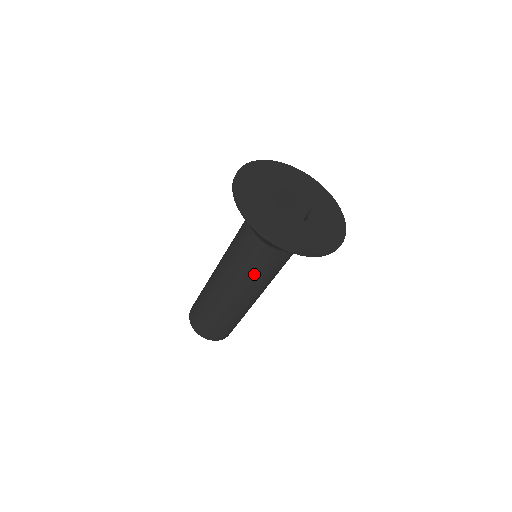
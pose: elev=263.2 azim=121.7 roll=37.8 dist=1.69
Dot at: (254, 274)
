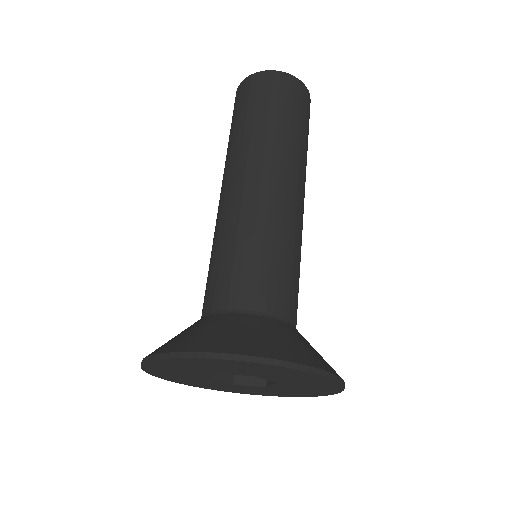
Dot at: occluded
